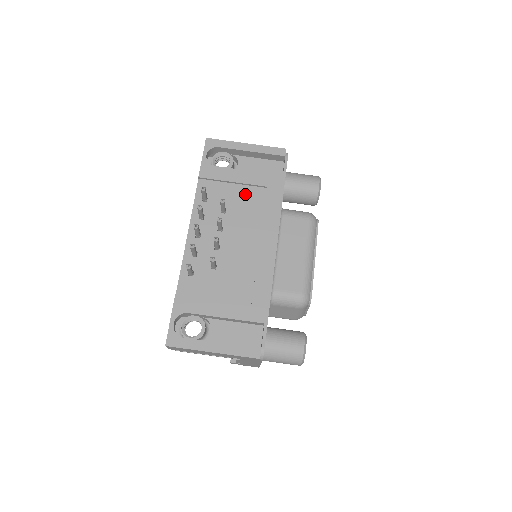
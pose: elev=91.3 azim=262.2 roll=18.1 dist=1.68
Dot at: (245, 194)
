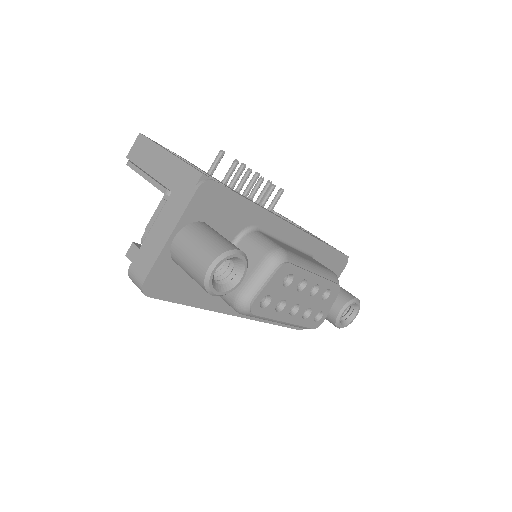
Dot at: occluded
